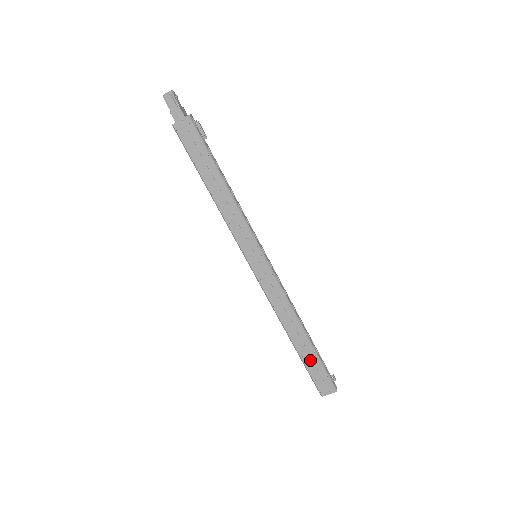
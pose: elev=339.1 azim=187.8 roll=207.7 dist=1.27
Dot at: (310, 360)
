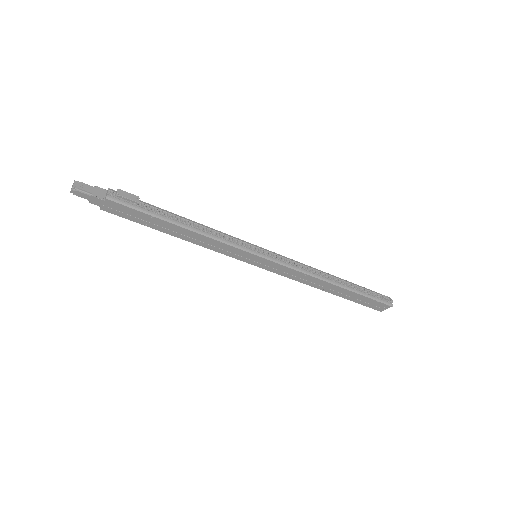
Dot at: (355, 298)
